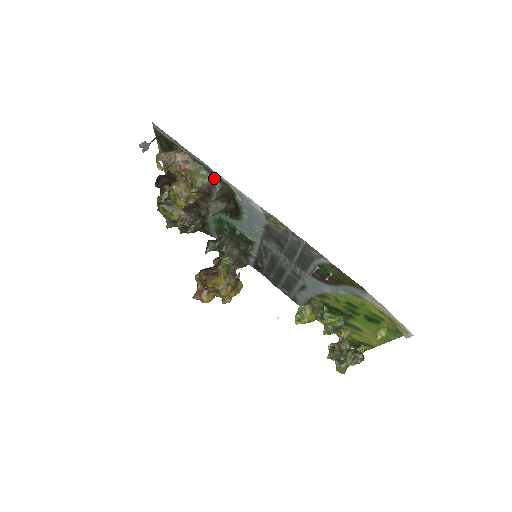
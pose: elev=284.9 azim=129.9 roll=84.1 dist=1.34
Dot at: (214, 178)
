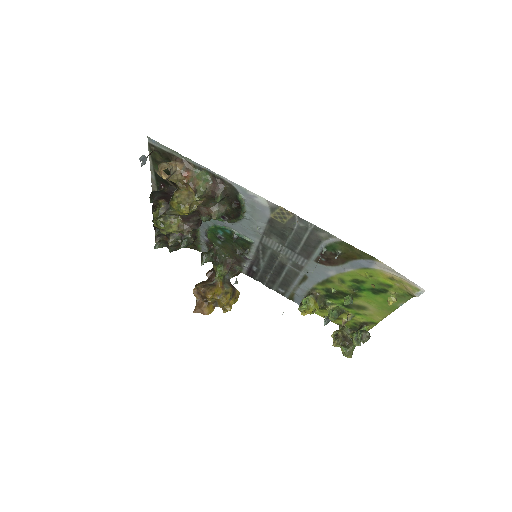
Dot at: (217, 180)
